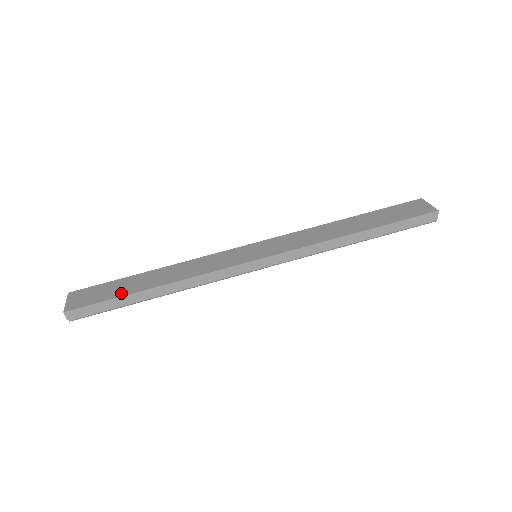
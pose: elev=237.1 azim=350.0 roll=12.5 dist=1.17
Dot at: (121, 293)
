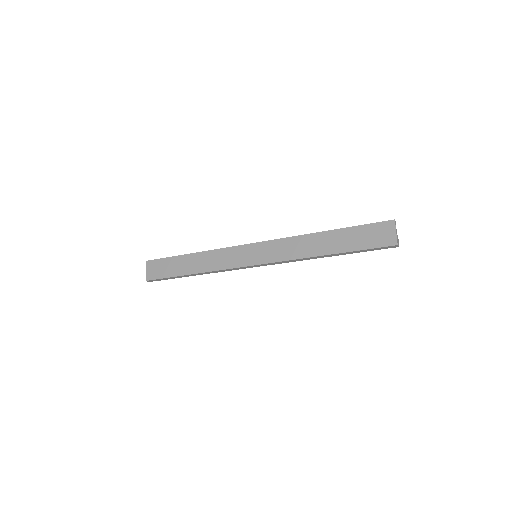
Dot at: (174, 273)
